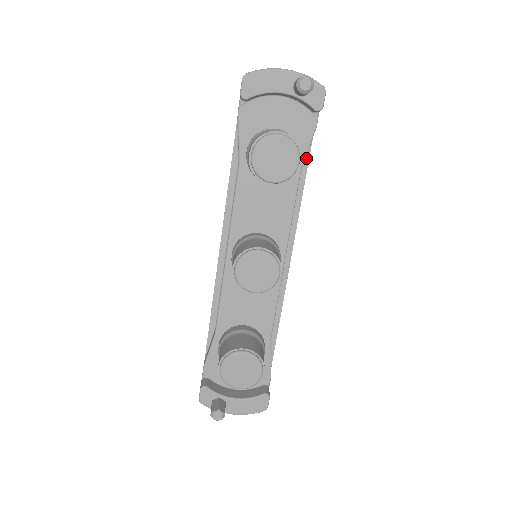
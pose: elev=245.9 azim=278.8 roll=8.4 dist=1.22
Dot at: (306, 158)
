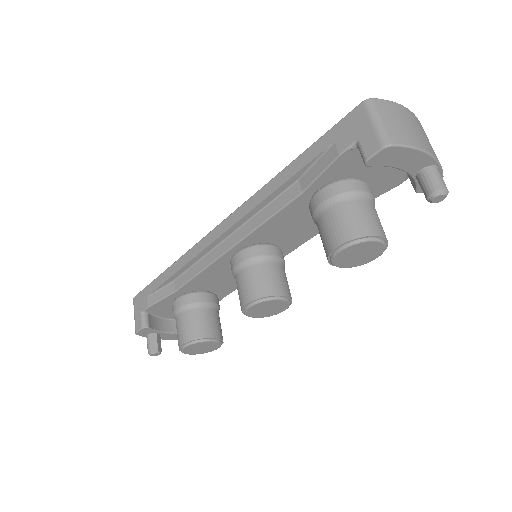
Dot at: occluded
